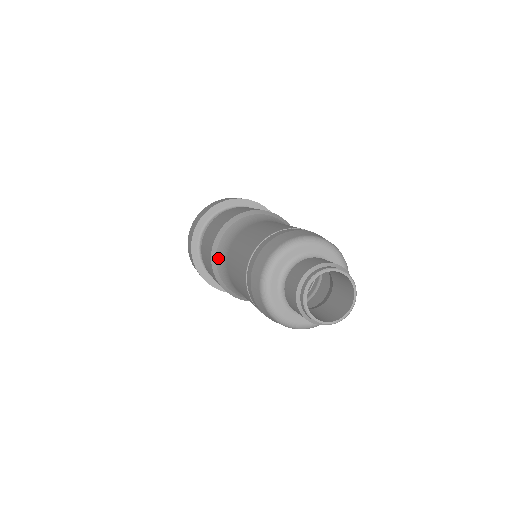
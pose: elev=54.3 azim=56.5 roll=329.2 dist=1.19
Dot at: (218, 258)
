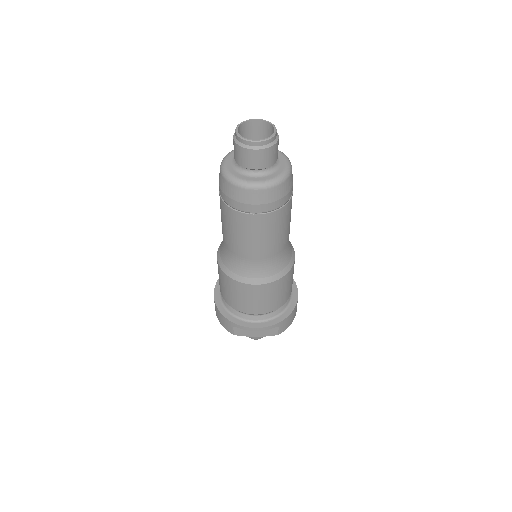
Dot at: (223, 260)
